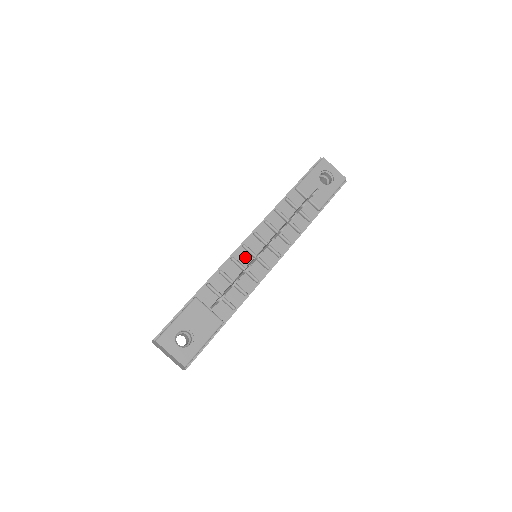
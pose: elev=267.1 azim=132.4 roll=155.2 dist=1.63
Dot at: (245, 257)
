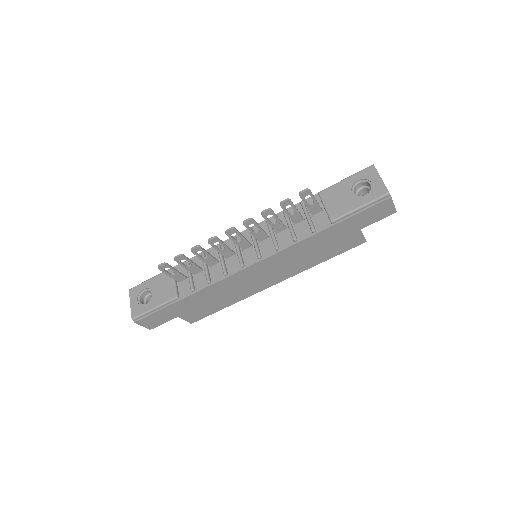
Dot at: (230, 248)
